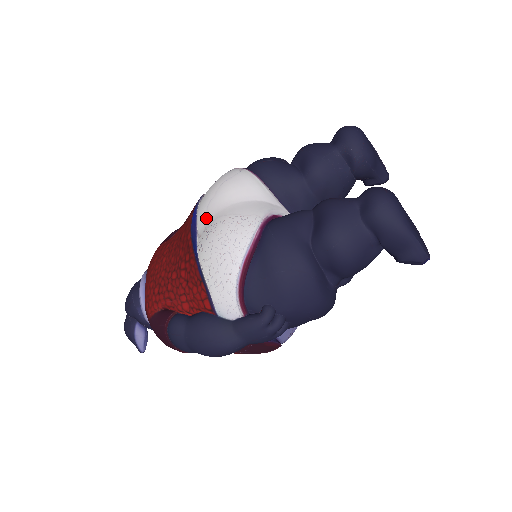
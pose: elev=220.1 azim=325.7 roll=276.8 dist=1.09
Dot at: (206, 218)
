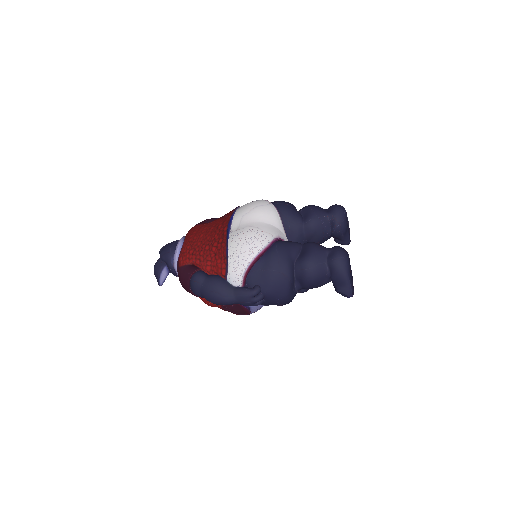
Dot at: (240, 223)
